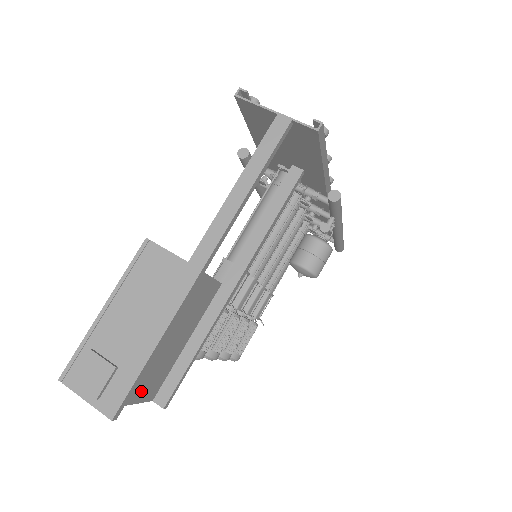
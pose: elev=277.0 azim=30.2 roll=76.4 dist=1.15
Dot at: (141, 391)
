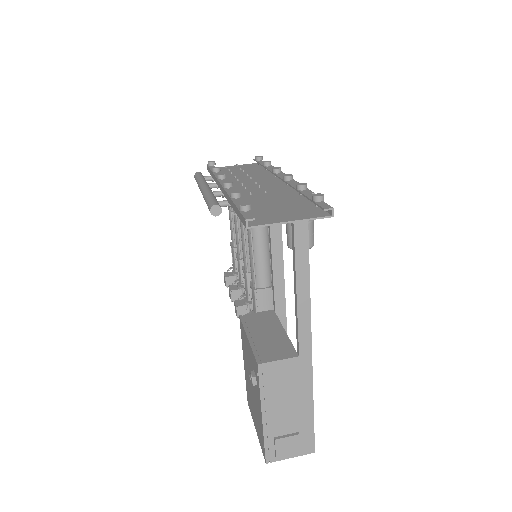
Dot at: occluded
